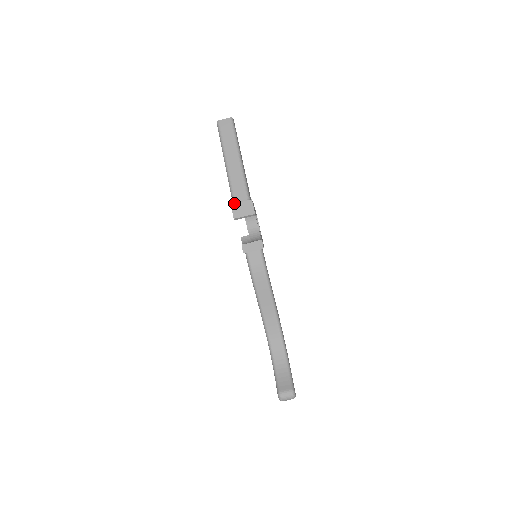
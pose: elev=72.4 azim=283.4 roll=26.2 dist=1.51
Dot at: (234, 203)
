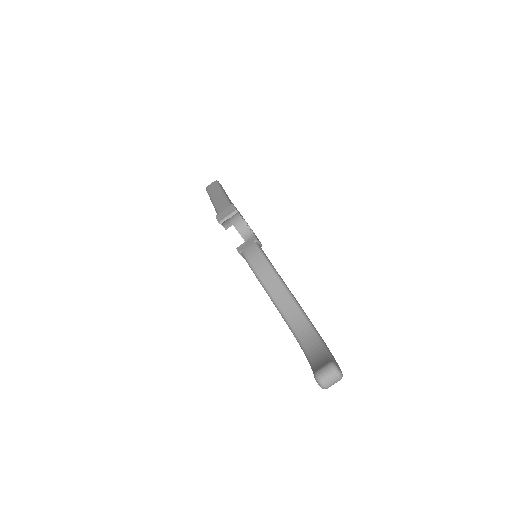
Dot at: (218, 214)
